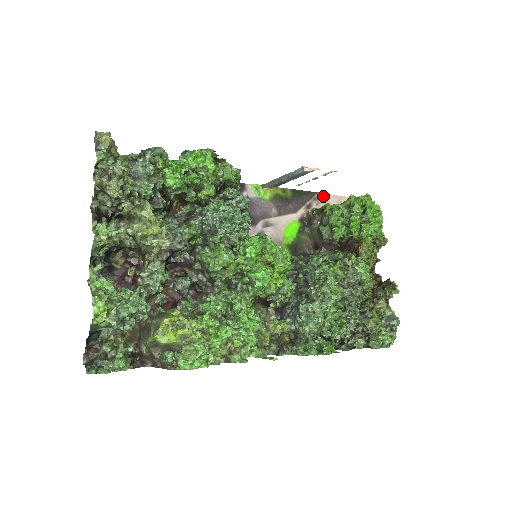
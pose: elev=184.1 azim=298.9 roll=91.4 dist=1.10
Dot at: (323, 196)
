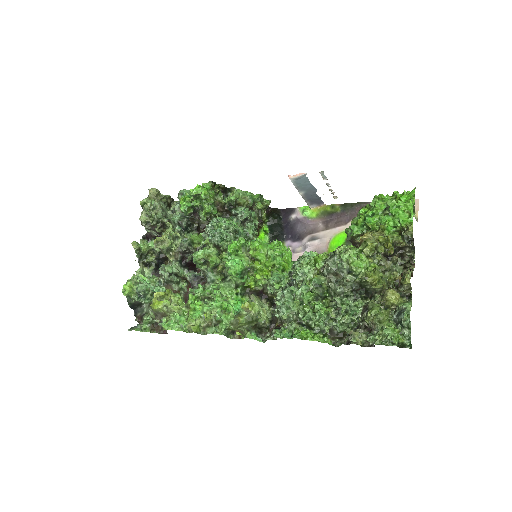
Dot at: occluded
